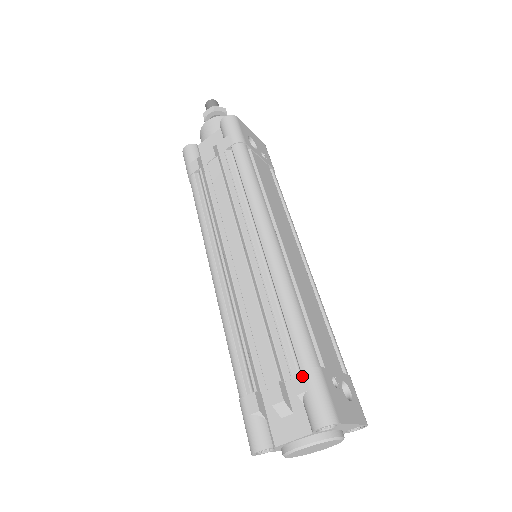
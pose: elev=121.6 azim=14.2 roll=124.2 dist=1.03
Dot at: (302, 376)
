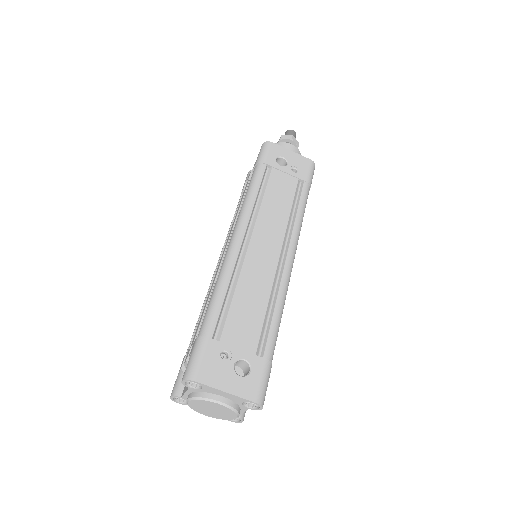
Dot at: (194, 342)
